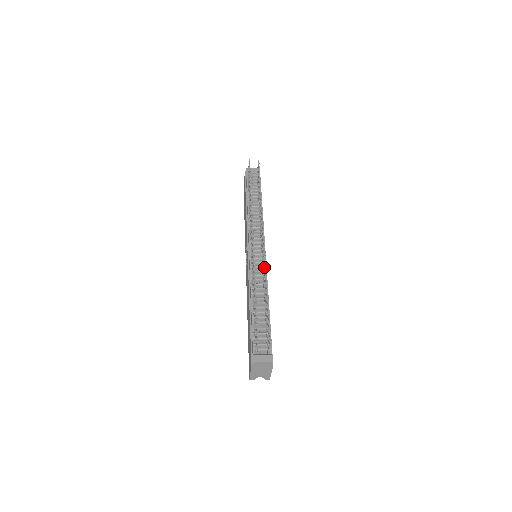
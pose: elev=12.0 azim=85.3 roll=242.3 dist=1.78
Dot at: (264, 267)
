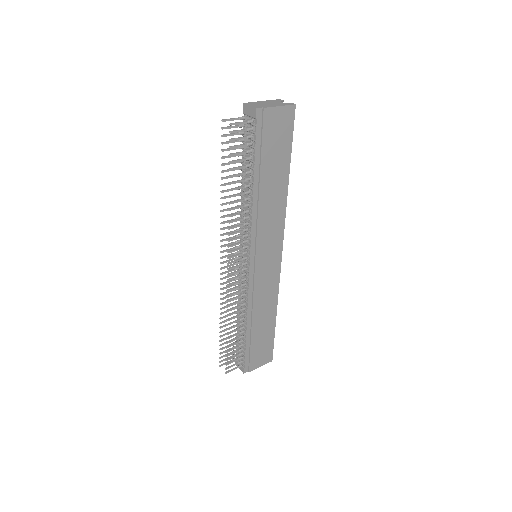
Dot at: occluded
